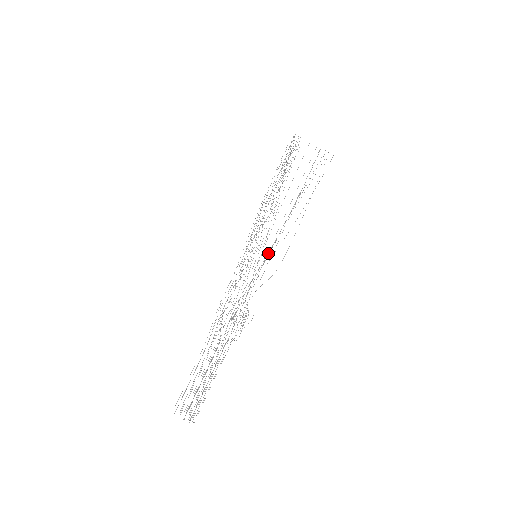
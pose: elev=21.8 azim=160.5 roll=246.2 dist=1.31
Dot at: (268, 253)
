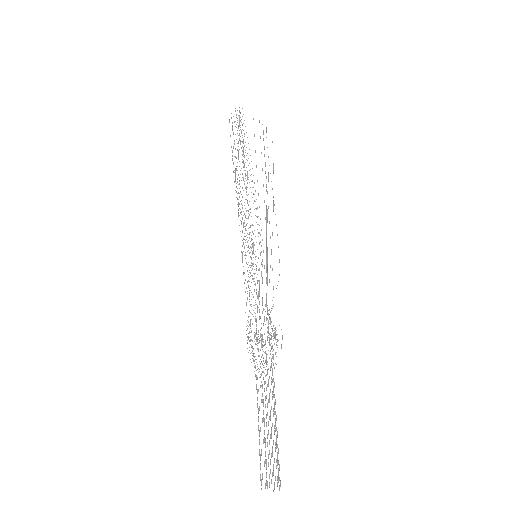
Dot at: occluded
